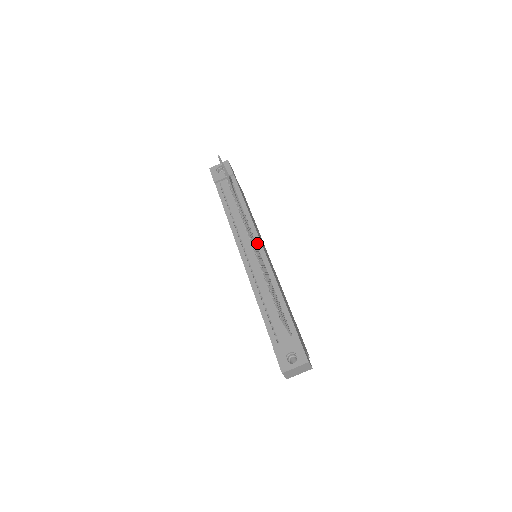
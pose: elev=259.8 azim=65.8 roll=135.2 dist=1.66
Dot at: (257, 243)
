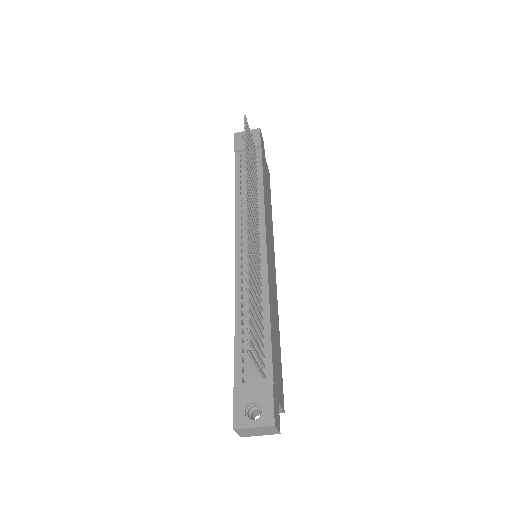
Dot at: (261, 239)
